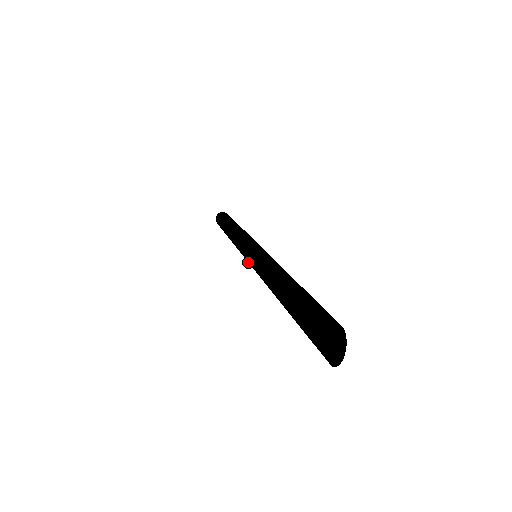
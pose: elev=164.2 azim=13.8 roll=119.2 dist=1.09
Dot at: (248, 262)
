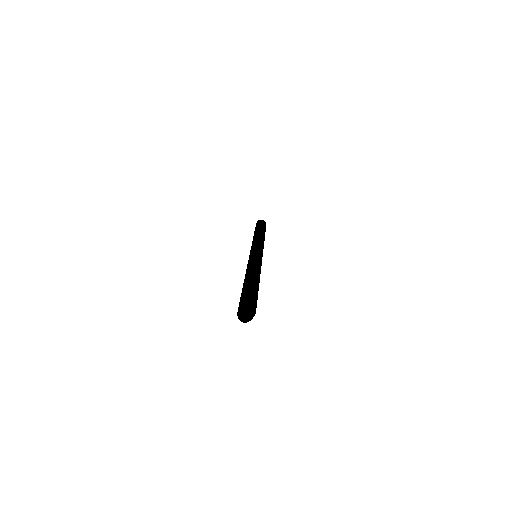
Dot at: occluded
